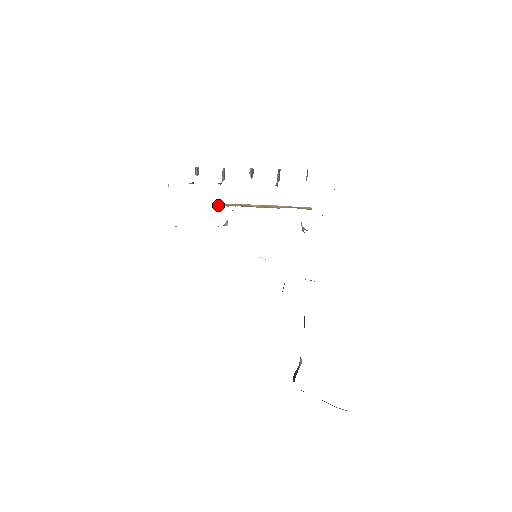
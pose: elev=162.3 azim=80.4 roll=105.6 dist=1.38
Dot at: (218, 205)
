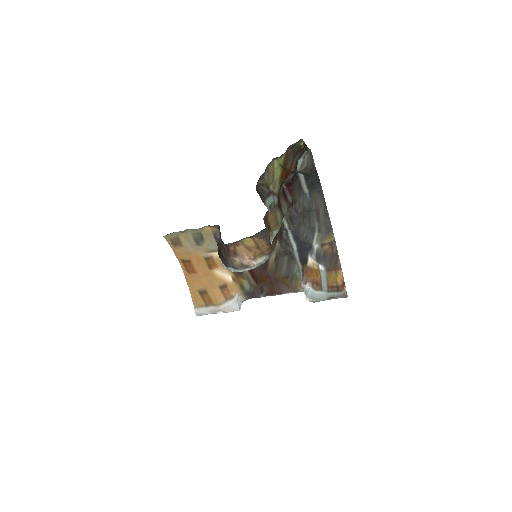
Dot at: occluded
